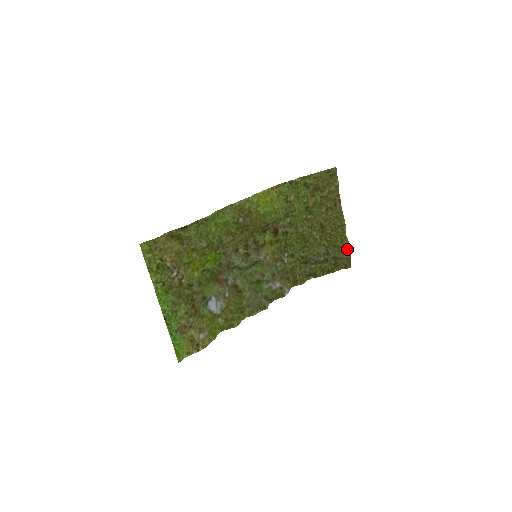
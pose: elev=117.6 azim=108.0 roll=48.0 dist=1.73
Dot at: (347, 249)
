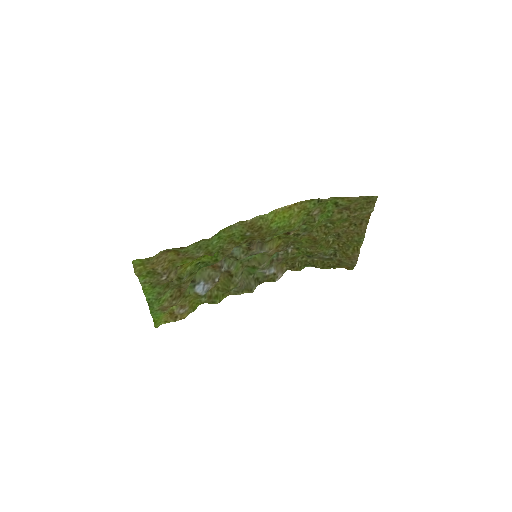
Dot at: (355, 259)
